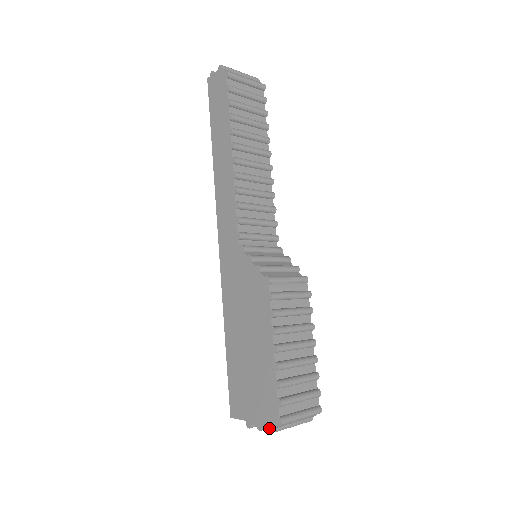
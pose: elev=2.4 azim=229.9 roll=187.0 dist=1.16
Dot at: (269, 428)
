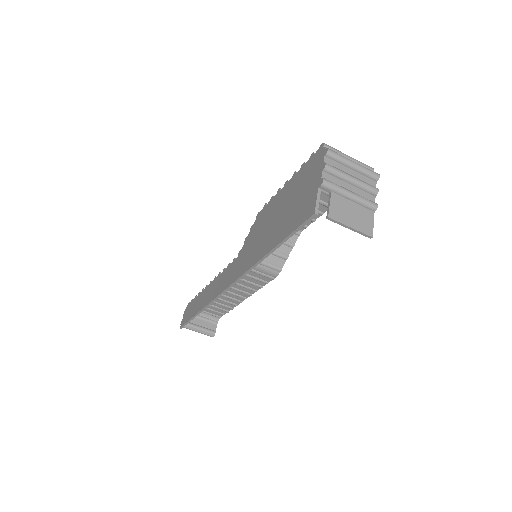
Dot at: (324, 154)
